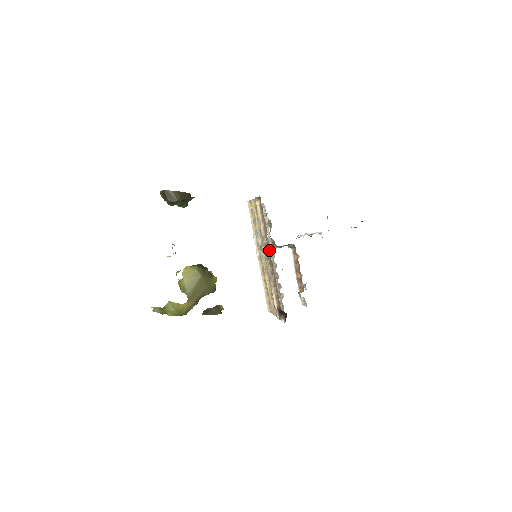
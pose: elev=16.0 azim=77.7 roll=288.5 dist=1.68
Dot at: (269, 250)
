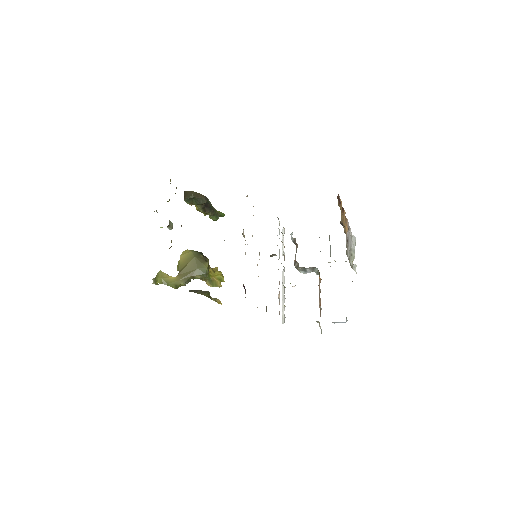
Dot at: occluded
